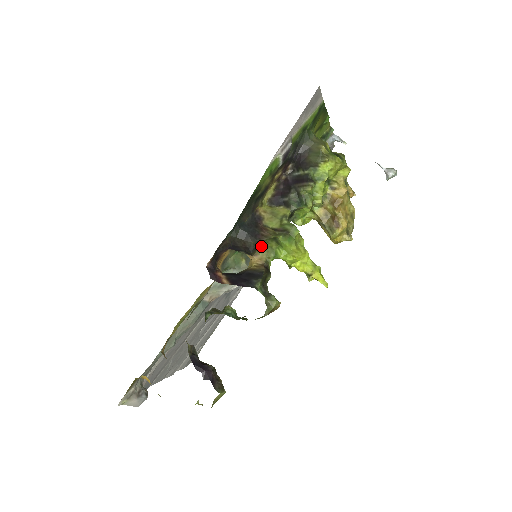
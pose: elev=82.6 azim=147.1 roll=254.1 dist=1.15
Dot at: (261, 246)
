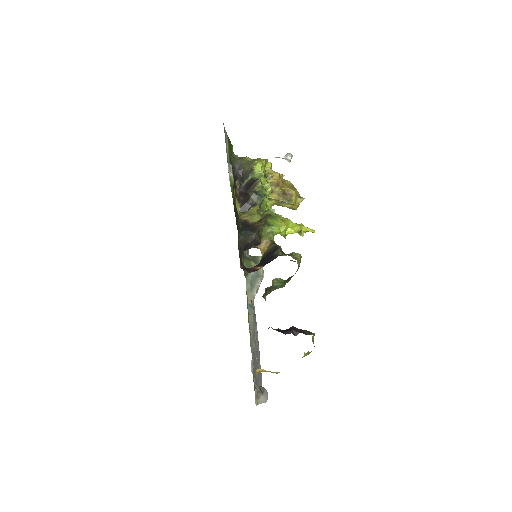
Dot at: (261, 235)
